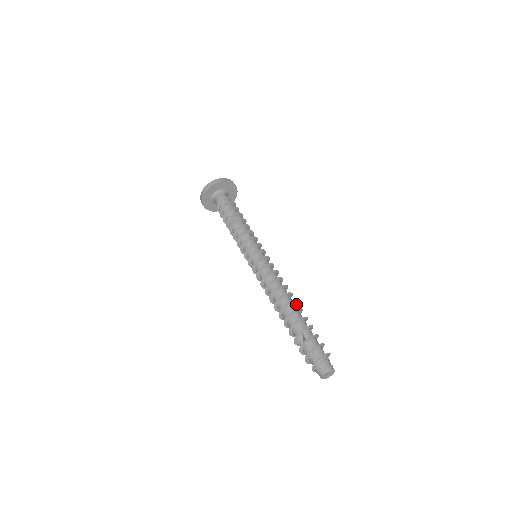
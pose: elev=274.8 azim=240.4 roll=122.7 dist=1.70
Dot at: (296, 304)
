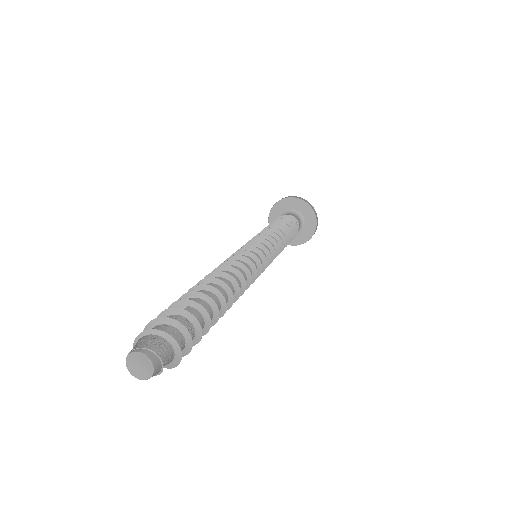
Dot at: (230, 306)
